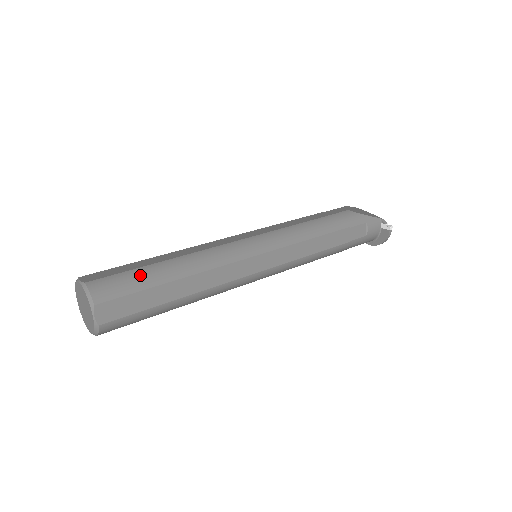
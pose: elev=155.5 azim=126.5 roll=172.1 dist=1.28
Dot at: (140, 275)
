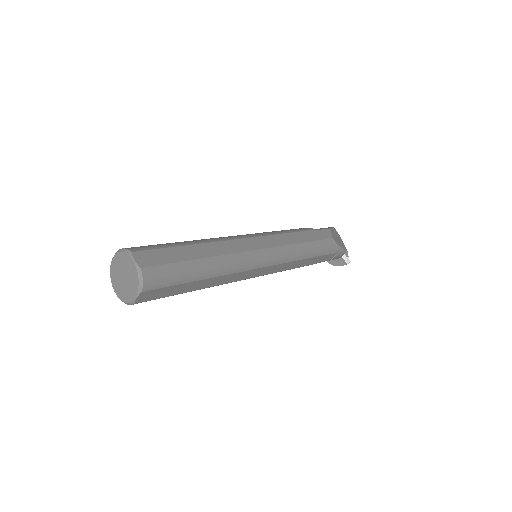
Dot at: (182, 270)
